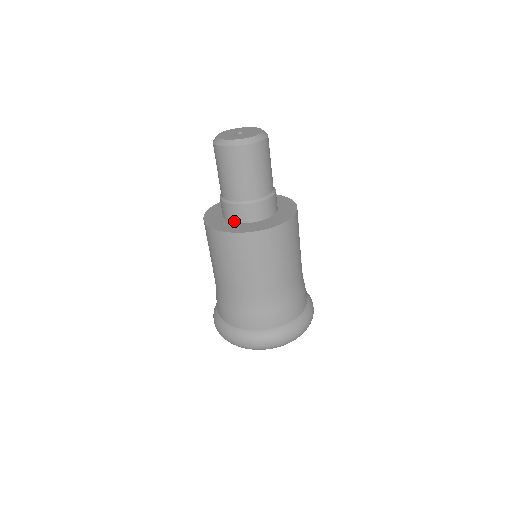
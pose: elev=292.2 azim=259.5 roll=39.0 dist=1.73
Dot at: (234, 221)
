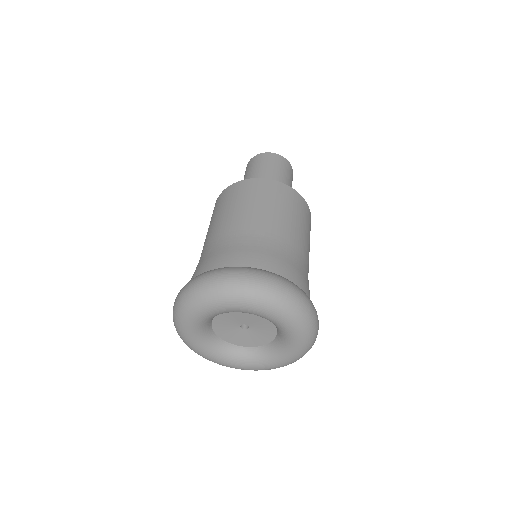
Dot at: occluded
